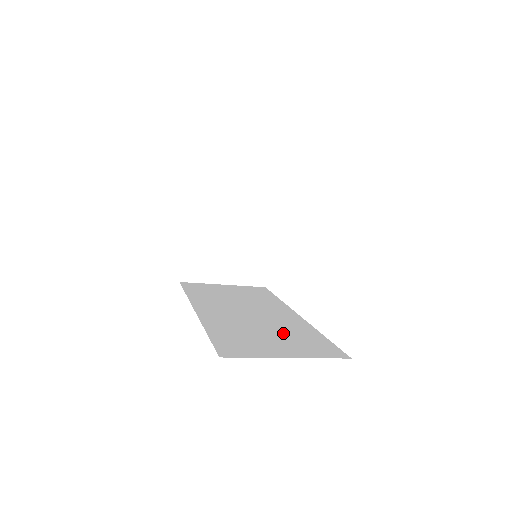
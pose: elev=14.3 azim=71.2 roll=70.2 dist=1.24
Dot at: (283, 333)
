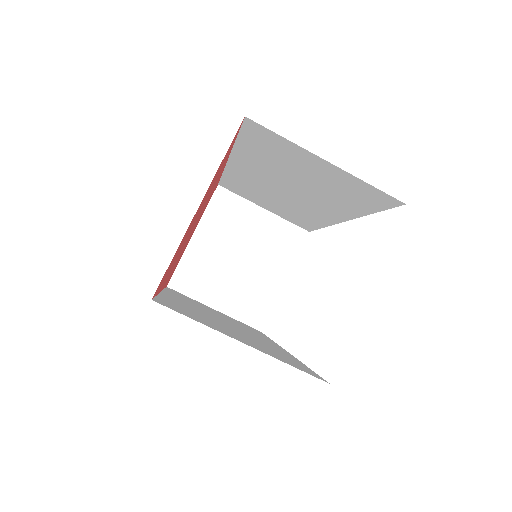
Dot at: (254, 340)
